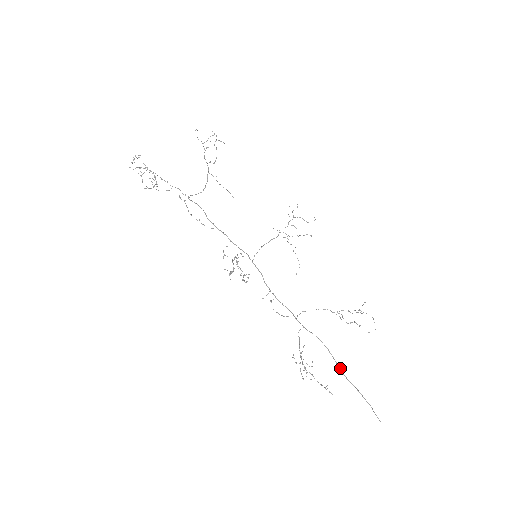
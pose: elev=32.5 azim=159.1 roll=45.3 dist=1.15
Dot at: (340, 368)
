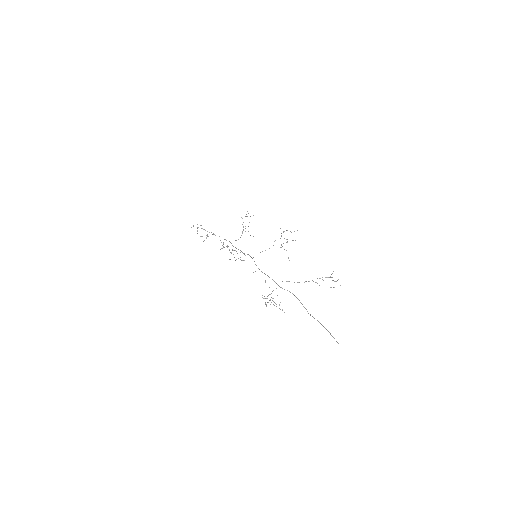
Dot at: (306, 309)
